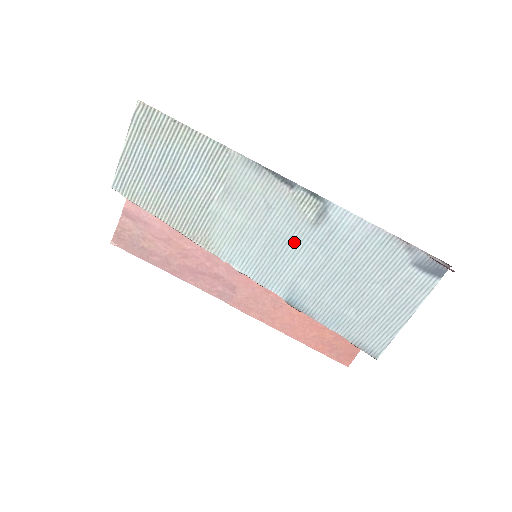
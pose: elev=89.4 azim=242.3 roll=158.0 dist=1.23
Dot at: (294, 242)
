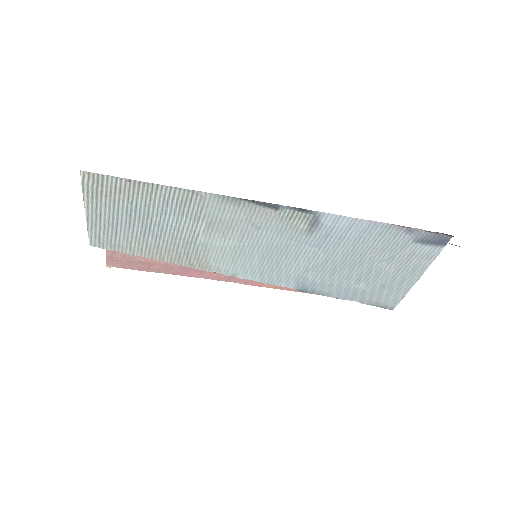
Dot at: (292, 249)
